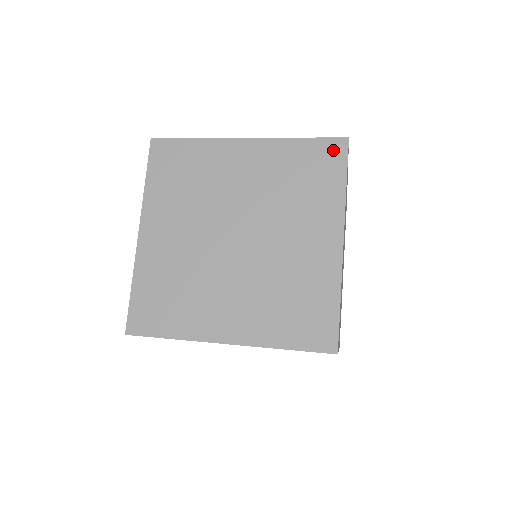
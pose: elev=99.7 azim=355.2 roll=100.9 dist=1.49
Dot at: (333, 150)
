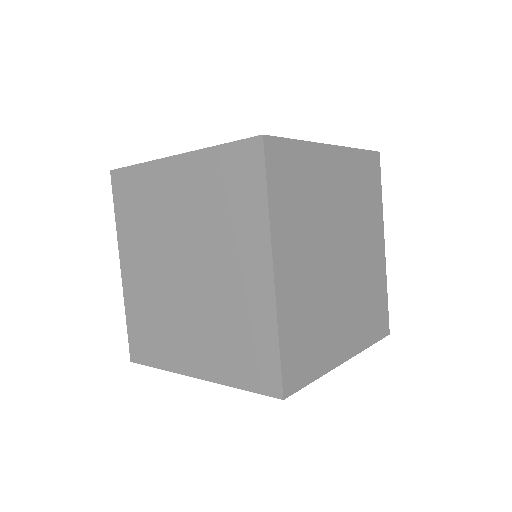
Dot at: (249, 155)
